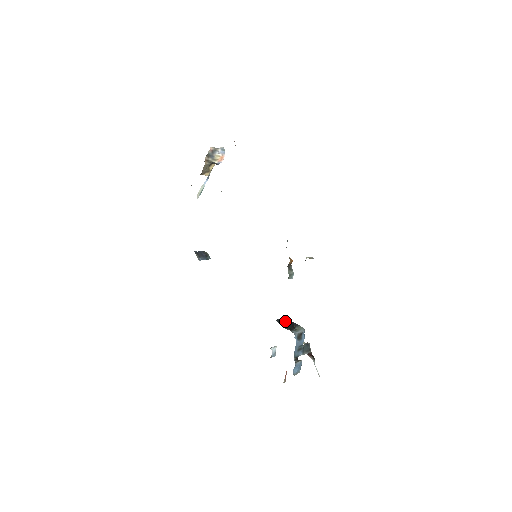
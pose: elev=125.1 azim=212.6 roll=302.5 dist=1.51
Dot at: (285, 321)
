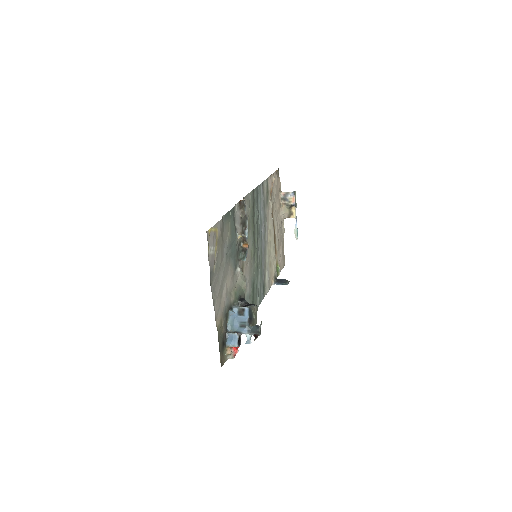
Dot at: (240, 300)
